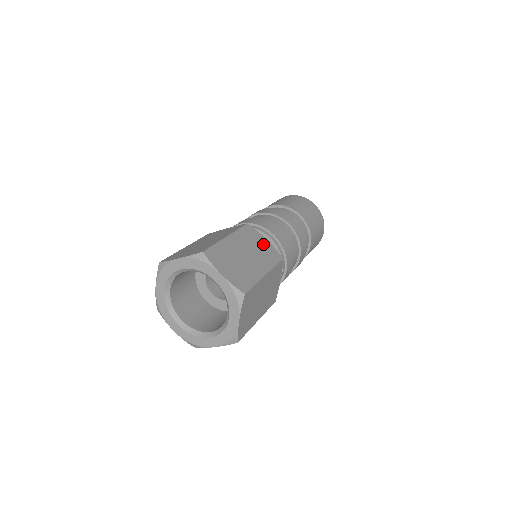
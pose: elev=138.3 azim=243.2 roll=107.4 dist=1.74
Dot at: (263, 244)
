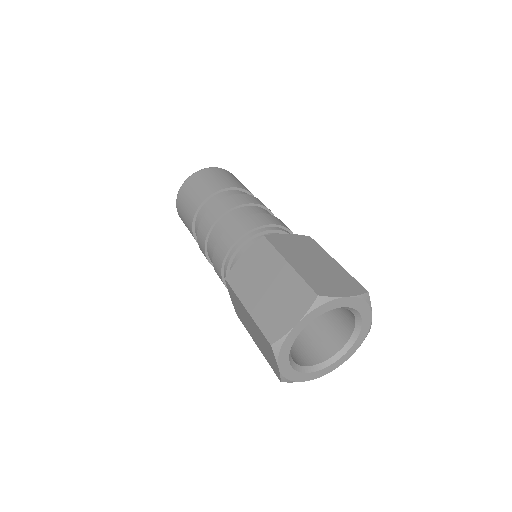
Dot at: (293, 240)
